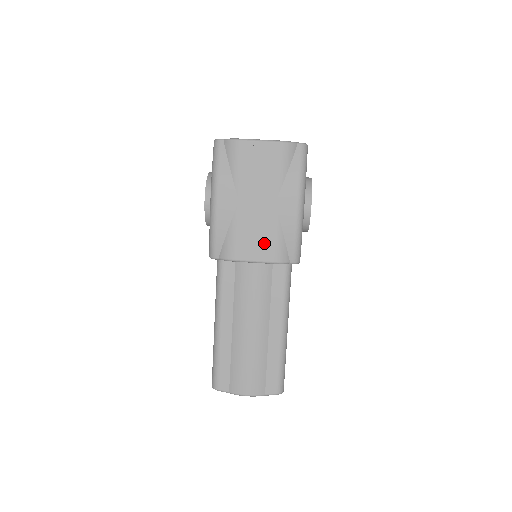
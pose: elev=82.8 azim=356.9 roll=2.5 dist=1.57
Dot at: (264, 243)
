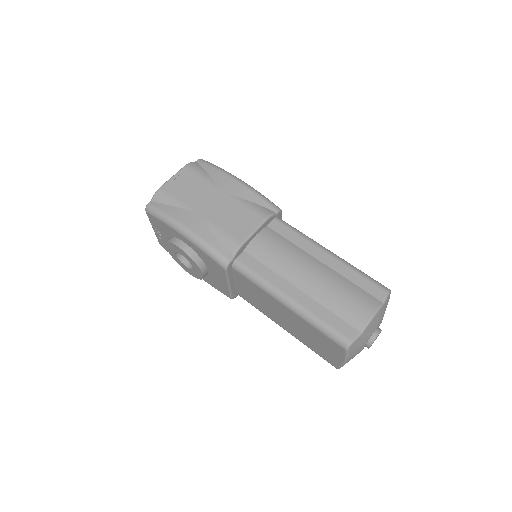
Dot at: (245, 216)
